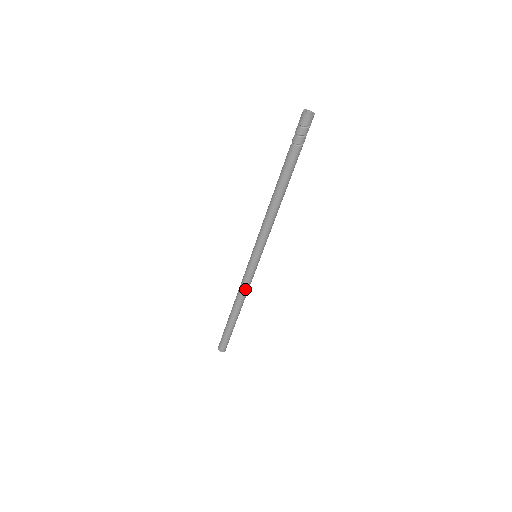
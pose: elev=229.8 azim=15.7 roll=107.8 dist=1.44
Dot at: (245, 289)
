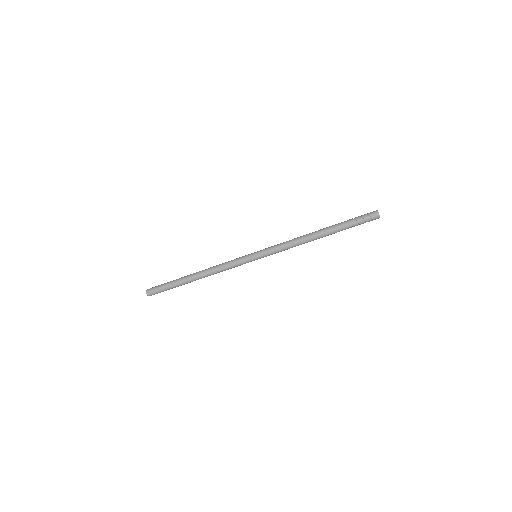
Dot at: (223, 267)
